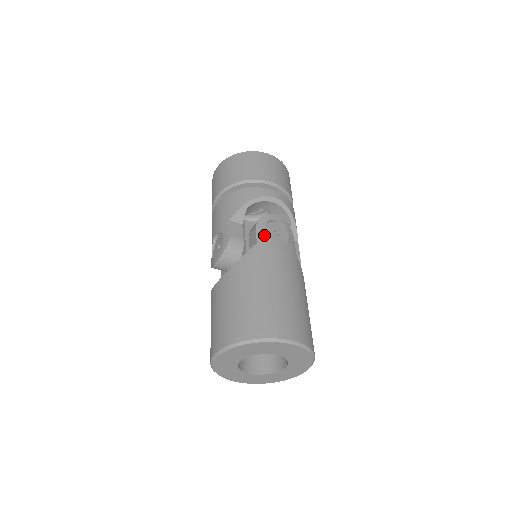
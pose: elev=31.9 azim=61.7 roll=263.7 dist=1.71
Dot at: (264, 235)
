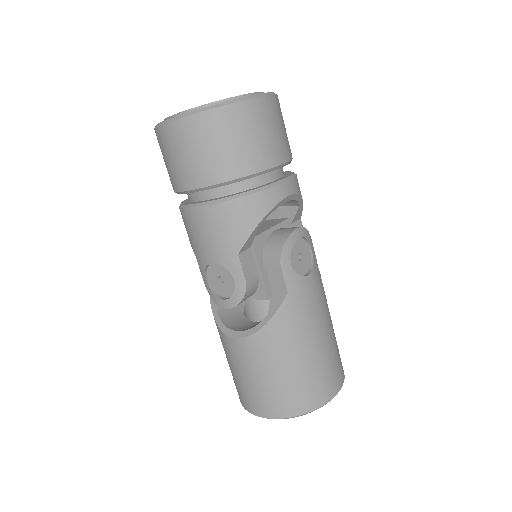
Dot at: (293, 276)
